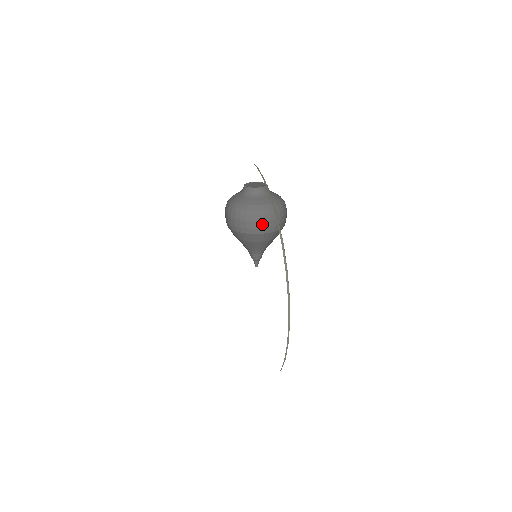
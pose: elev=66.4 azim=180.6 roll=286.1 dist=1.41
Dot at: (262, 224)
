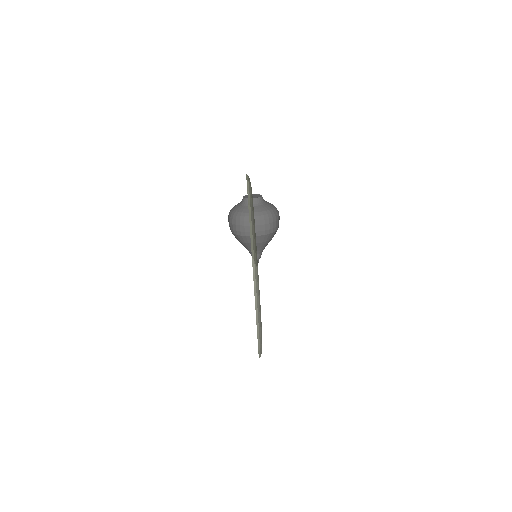
Dot at: occluded
